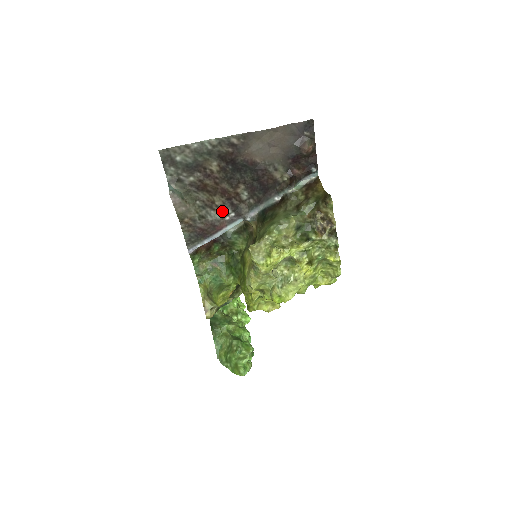
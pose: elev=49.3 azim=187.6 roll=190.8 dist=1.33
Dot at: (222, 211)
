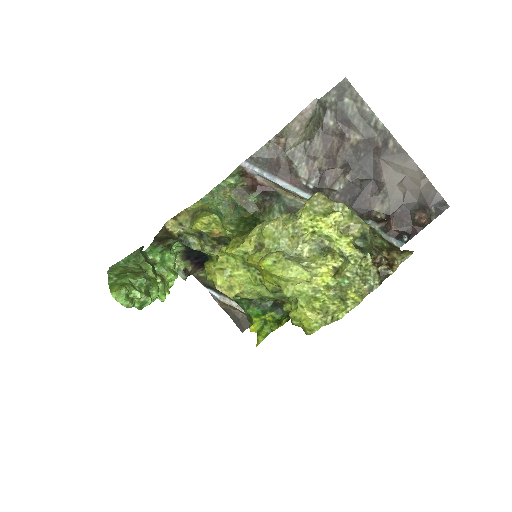
Dot at: (310, 173)
